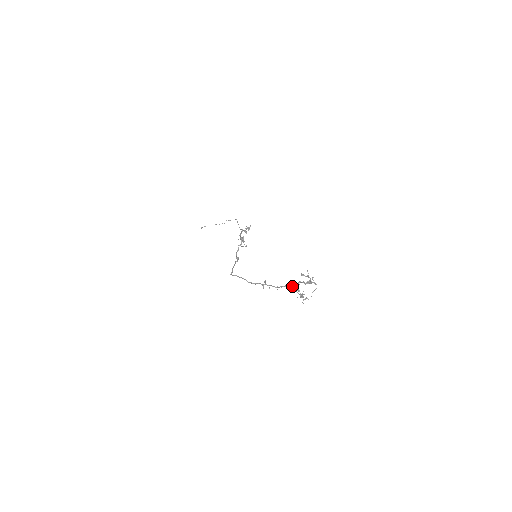
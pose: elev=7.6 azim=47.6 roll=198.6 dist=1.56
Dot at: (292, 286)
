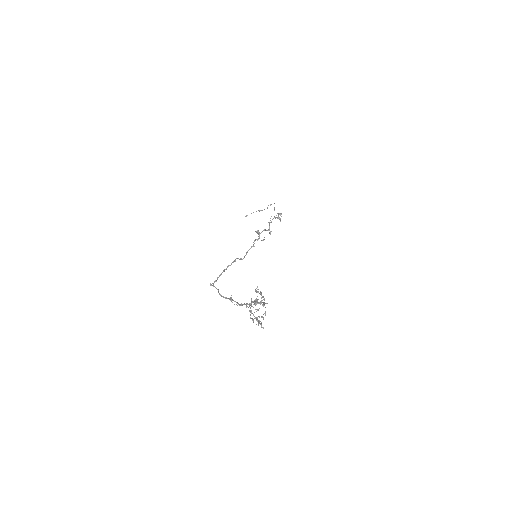
Dot at: (249, 305)
